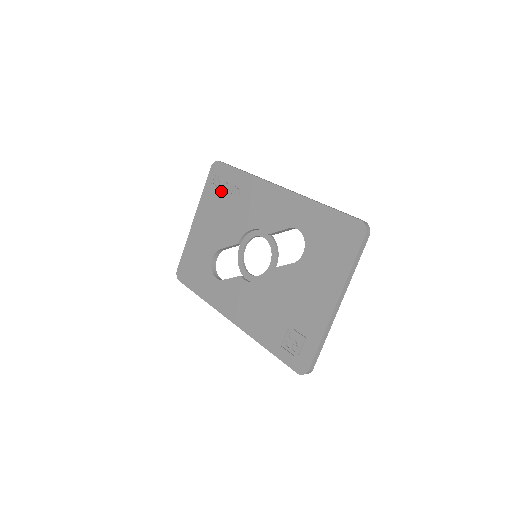
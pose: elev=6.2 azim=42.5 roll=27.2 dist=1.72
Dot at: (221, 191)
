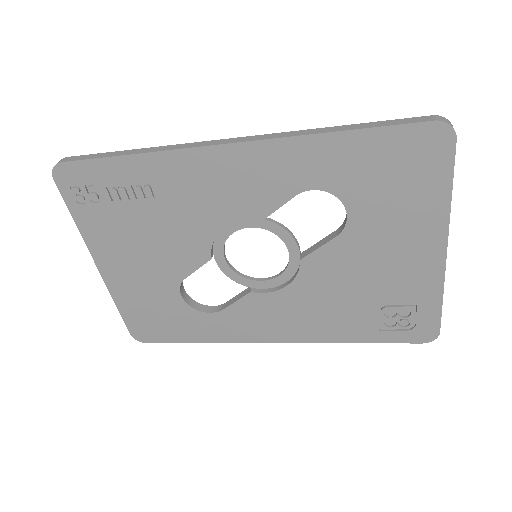
Dot at: (112, 205)
